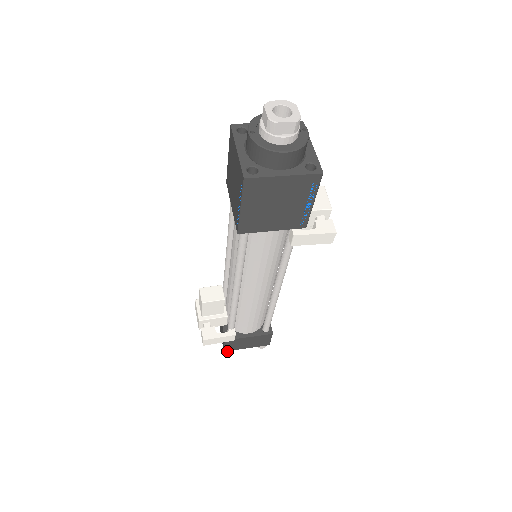
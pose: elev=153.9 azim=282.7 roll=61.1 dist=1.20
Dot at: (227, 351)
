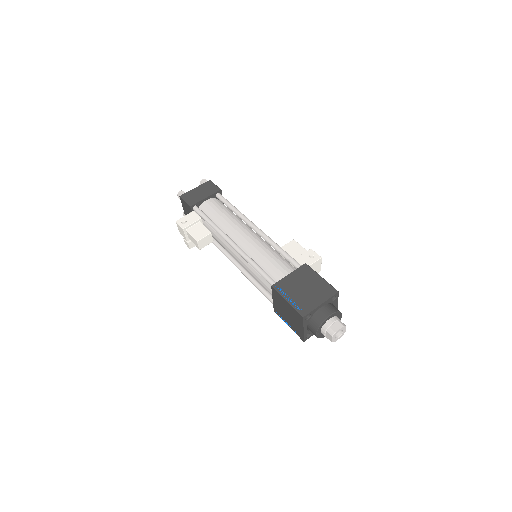
Dot at: occluded
